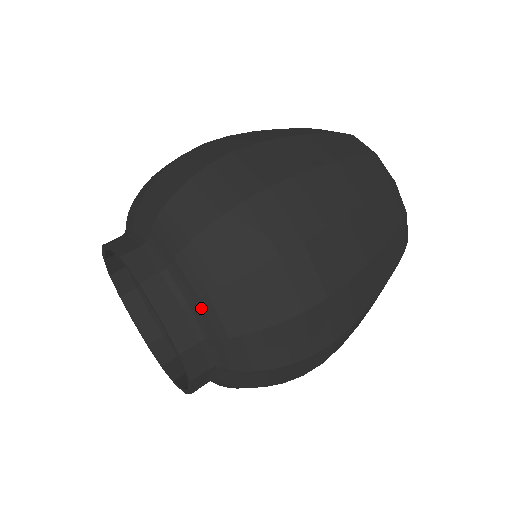
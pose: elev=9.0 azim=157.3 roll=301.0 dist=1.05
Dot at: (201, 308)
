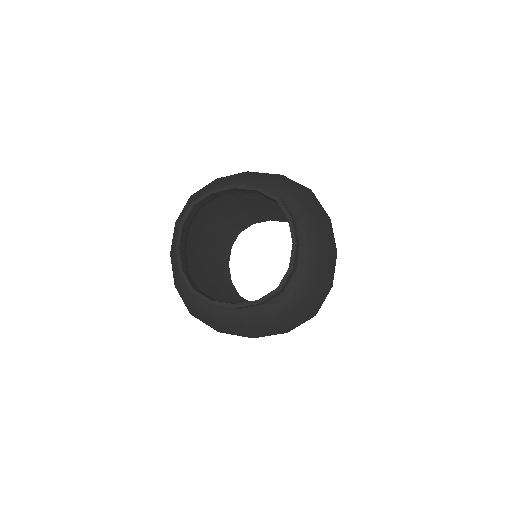
Dot at: (306, 252)
